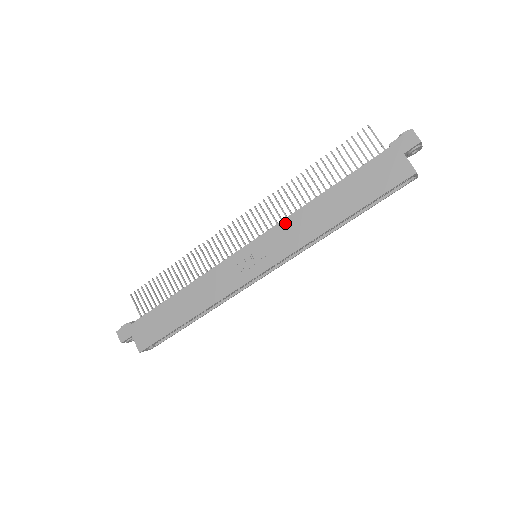
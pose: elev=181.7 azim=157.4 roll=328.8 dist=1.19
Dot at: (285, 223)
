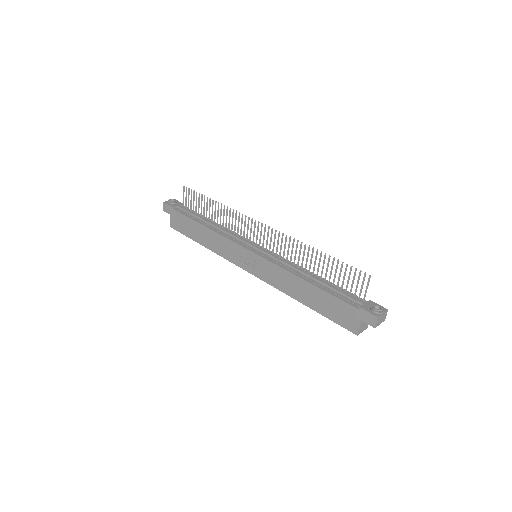
Dot at: (277, 268)
